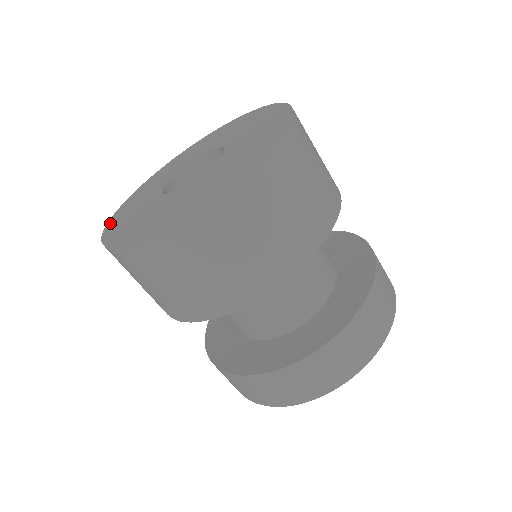
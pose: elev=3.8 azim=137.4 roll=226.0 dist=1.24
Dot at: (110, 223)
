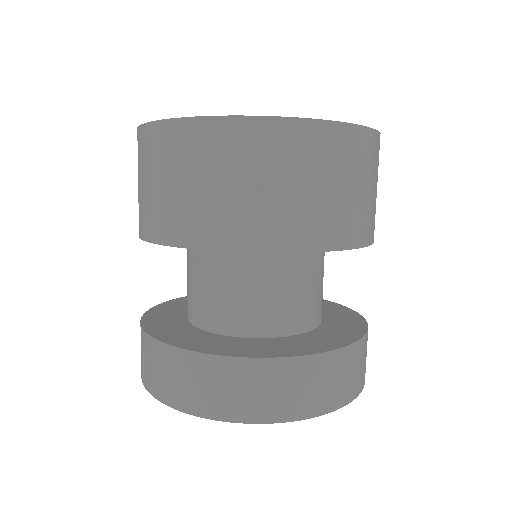
Dot at: occluded
